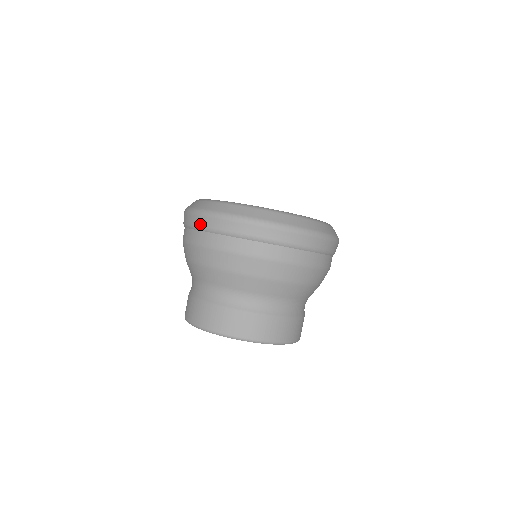
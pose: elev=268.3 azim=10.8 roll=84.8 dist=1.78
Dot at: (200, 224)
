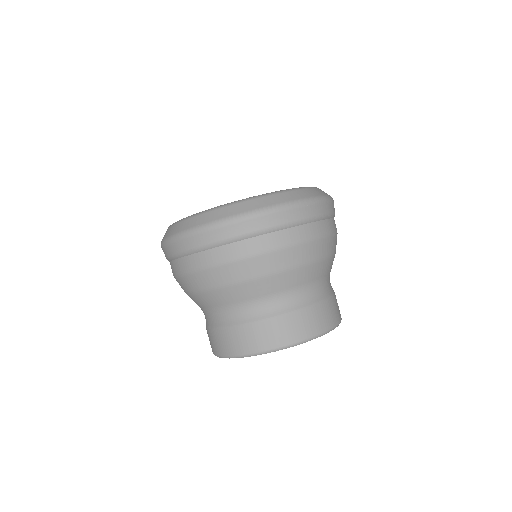
Dot at: (202, 243)
